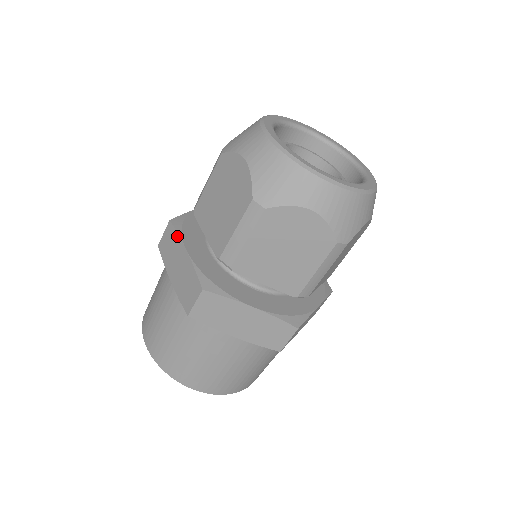
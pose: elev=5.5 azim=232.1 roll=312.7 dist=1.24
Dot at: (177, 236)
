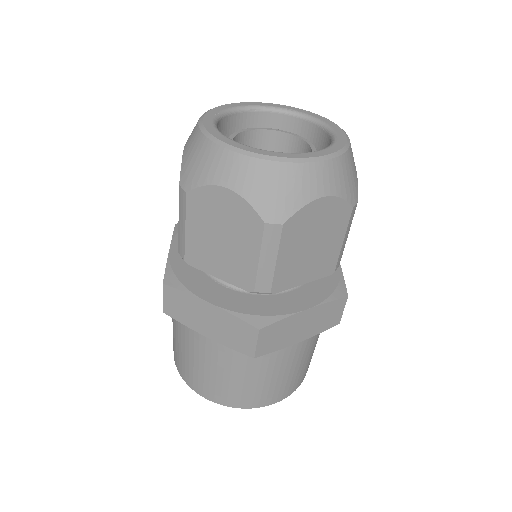
Dot at: (172, 237)
